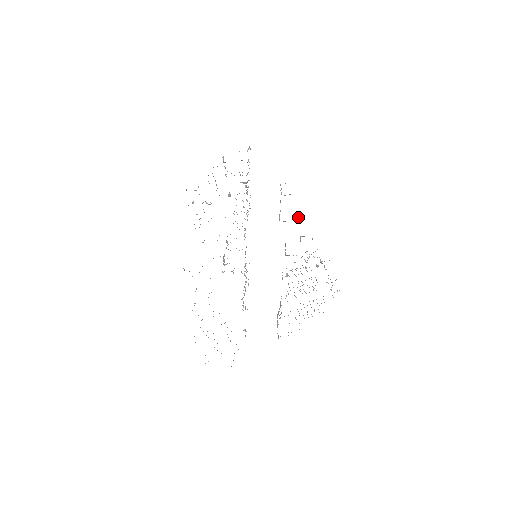
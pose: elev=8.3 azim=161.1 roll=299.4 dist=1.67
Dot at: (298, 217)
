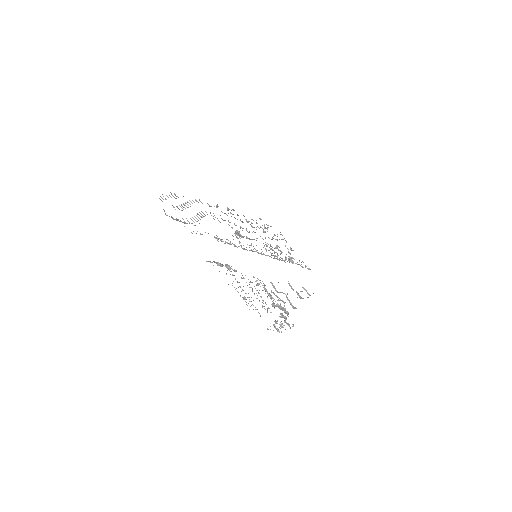
Dot at: (301, 297)
